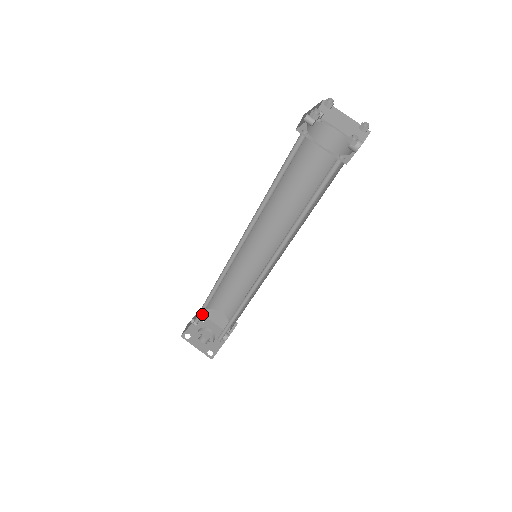
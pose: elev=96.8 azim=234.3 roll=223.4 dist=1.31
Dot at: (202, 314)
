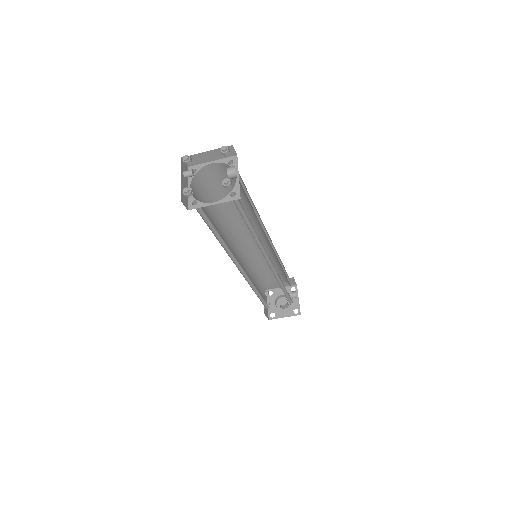
Dot at: (266, 303)
